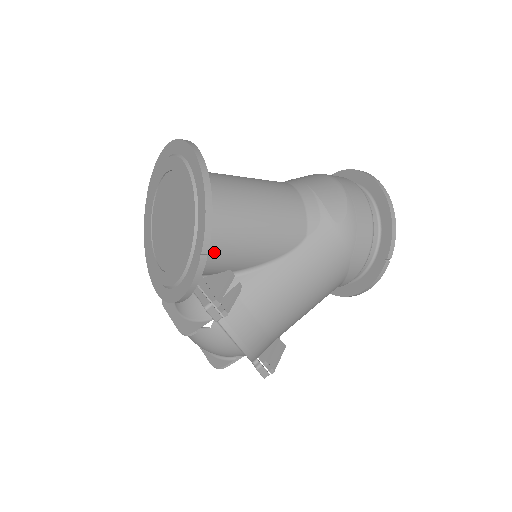
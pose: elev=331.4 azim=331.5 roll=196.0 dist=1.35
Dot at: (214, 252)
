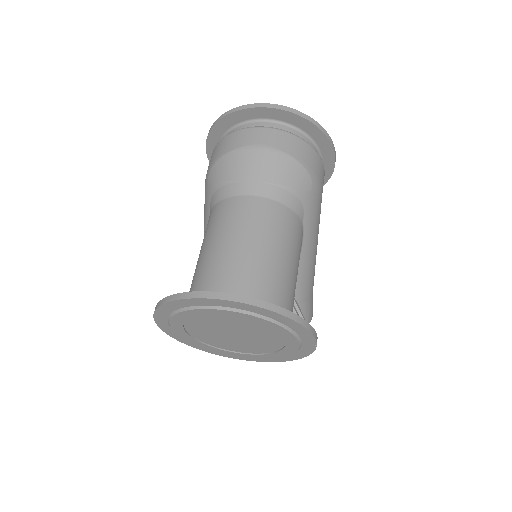
Dot at: occluded
